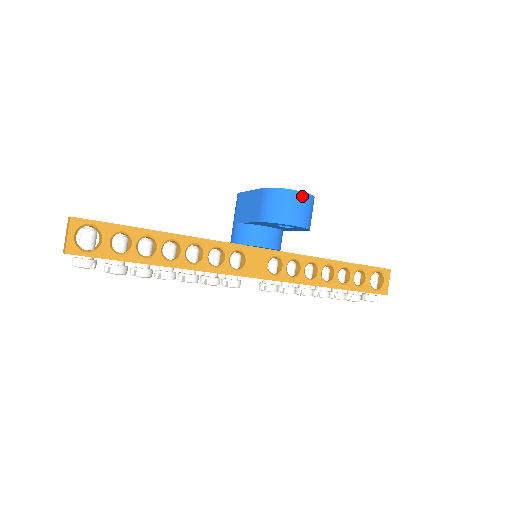
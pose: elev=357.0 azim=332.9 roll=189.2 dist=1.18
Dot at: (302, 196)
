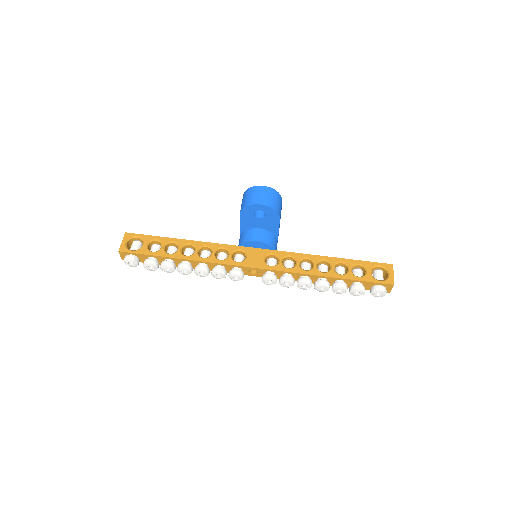
Dot at: (264, 188)
